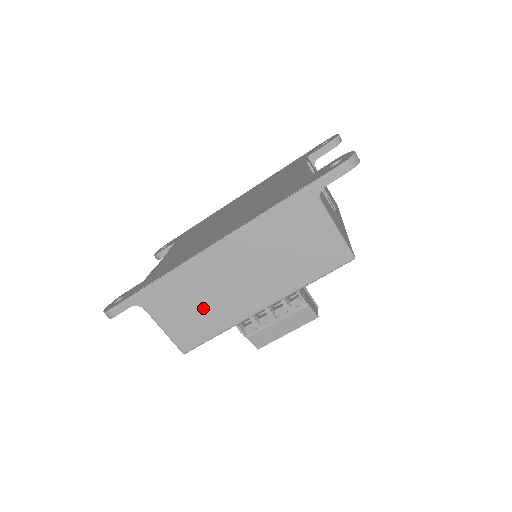
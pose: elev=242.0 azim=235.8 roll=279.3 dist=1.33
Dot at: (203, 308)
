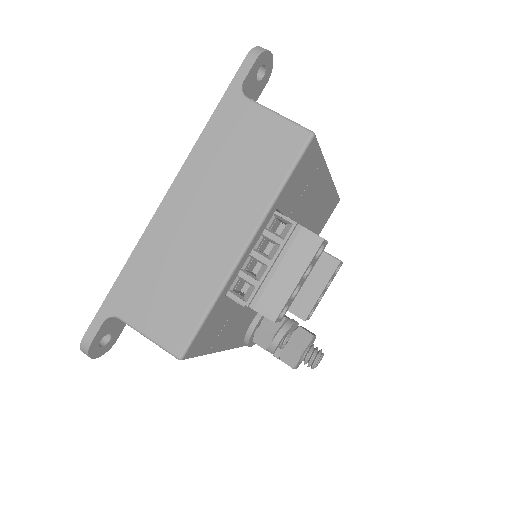
Dot at: (179, 282)
